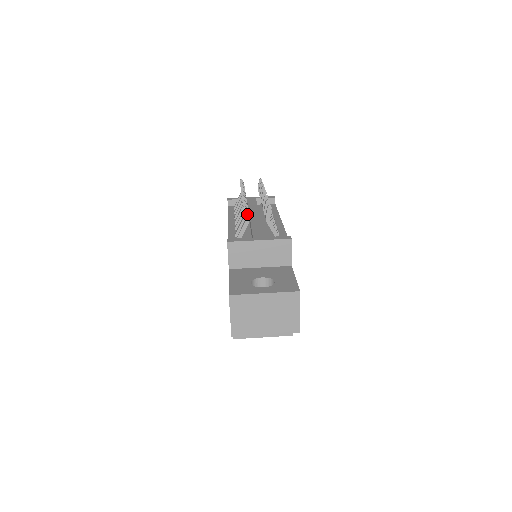
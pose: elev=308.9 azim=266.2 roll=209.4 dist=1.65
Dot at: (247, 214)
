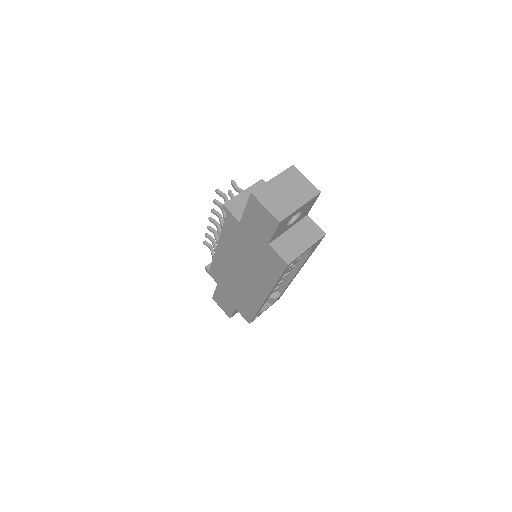
Dot at: (222, 193)
